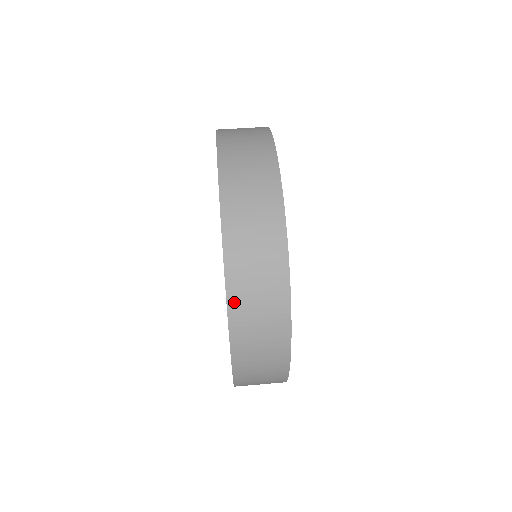
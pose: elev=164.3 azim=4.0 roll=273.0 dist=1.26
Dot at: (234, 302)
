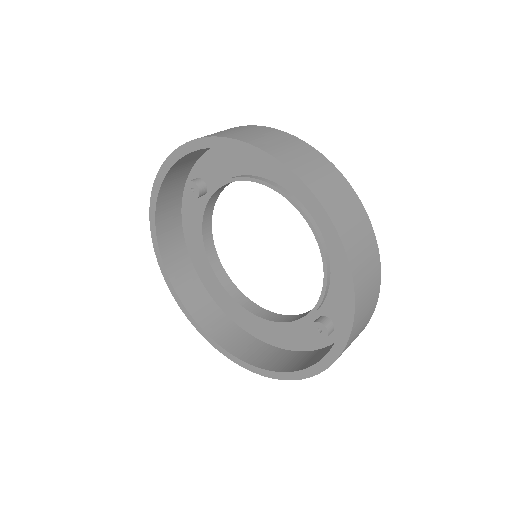
Dot at: (304, 177)
